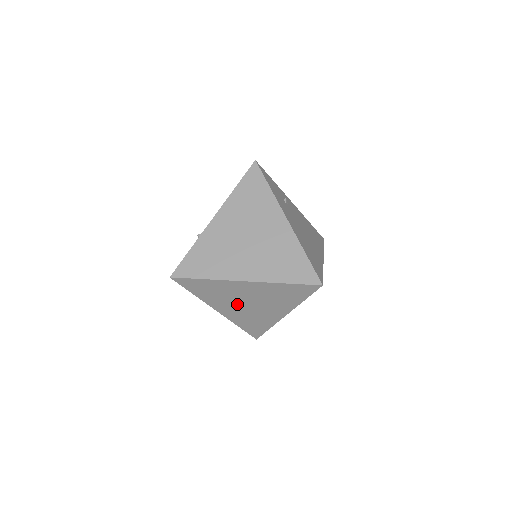
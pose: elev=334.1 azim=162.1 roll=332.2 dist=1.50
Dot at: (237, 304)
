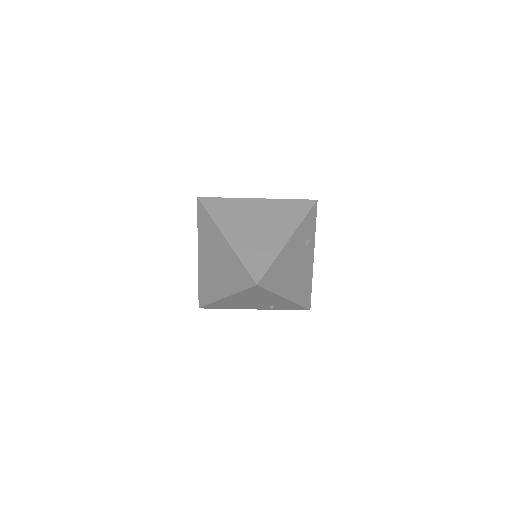
Dot at: (210, 258)
